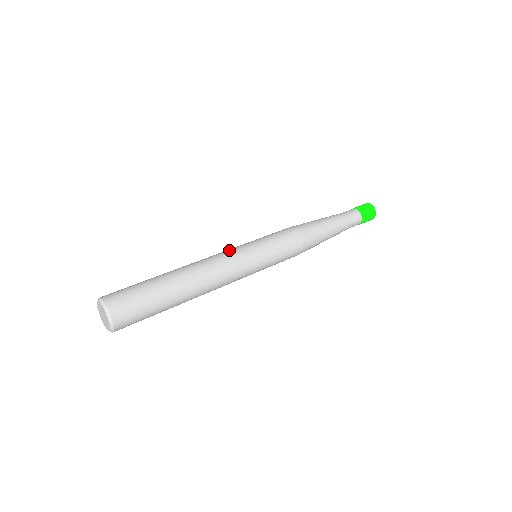
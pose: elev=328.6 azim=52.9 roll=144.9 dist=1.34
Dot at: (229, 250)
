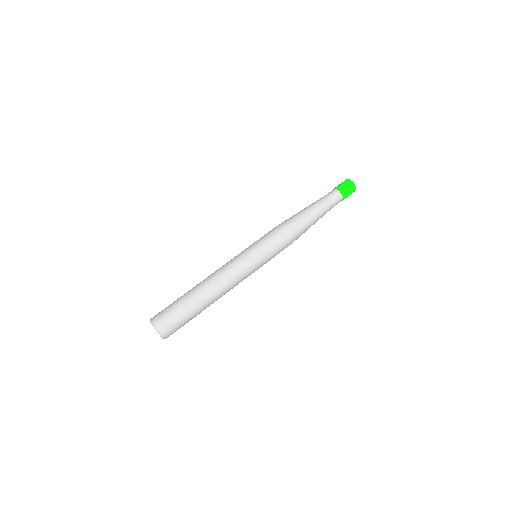
Dot at: (235, 261)
